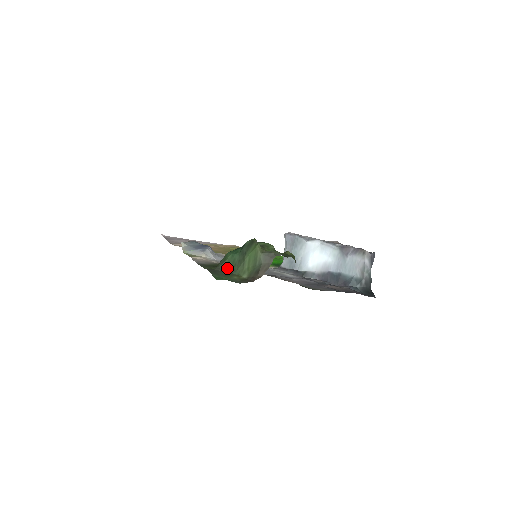
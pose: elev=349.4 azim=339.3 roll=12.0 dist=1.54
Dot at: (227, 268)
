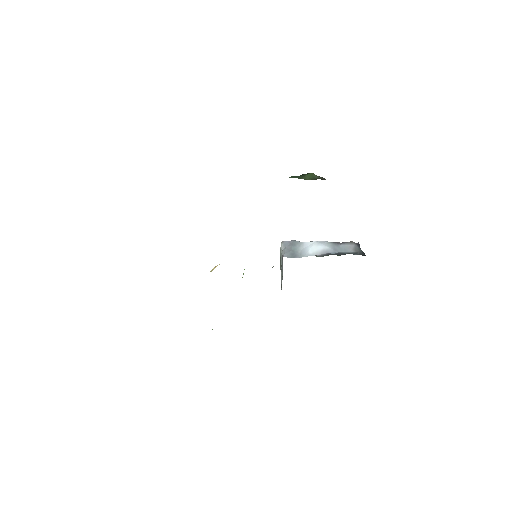
Dot at: (293, 177)
